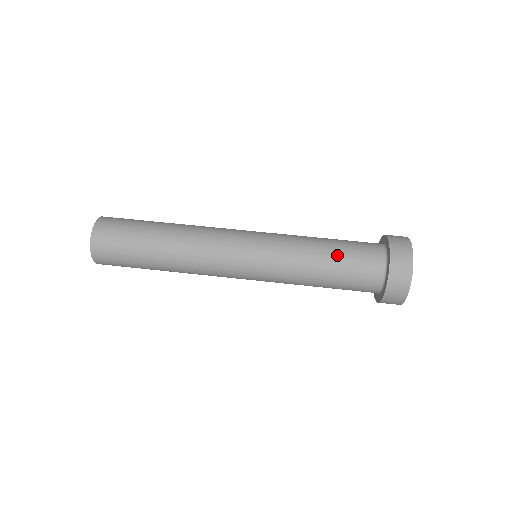
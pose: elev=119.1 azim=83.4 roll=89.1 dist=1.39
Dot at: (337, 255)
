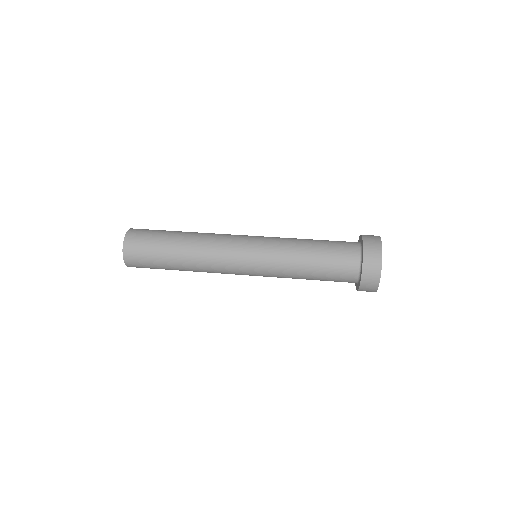
Dot at: (321, 240)
